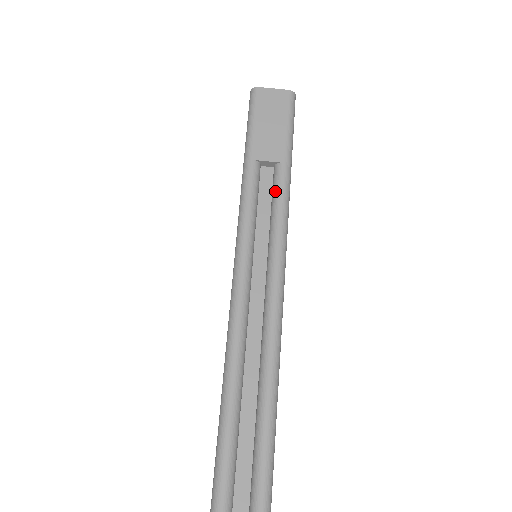
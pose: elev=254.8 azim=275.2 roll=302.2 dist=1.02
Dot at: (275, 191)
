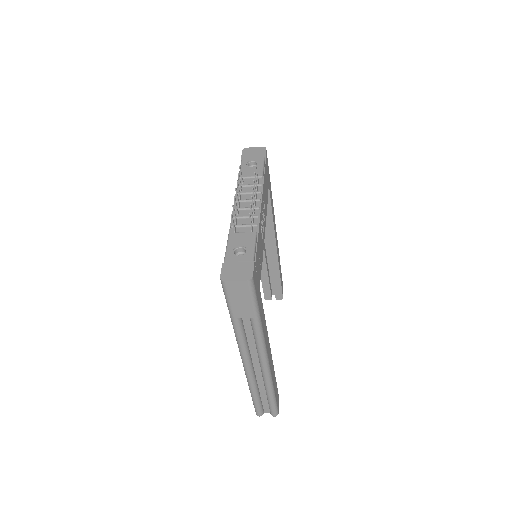
Dot at: (253, 328)
